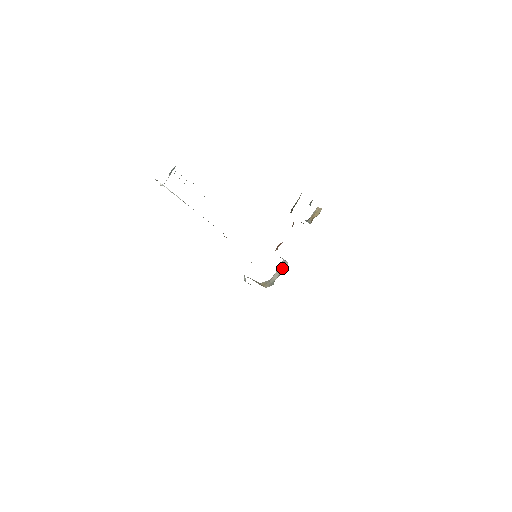
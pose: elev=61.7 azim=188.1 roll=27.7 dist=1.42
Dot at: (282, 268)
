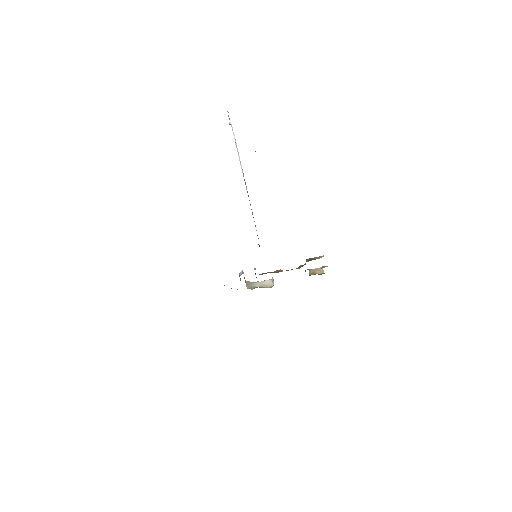
Dot at: (267, 284)
